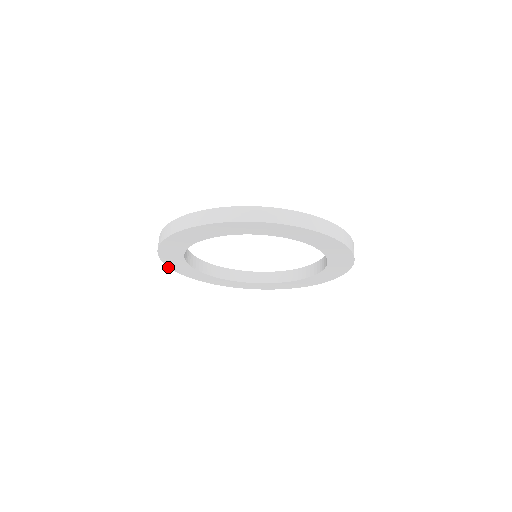
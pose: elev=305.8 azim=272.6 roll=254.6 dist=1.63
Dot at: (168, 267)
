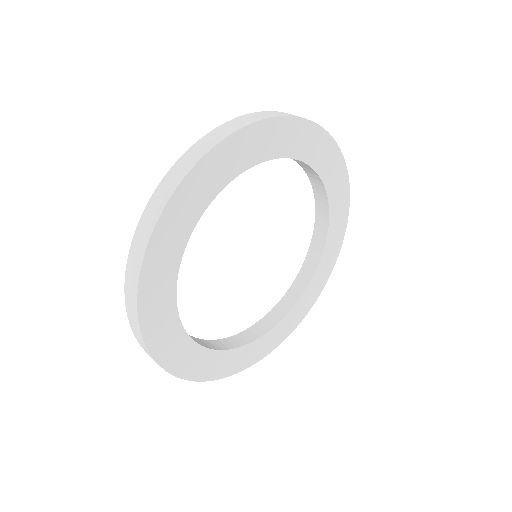
Dot at: (136, 297)
